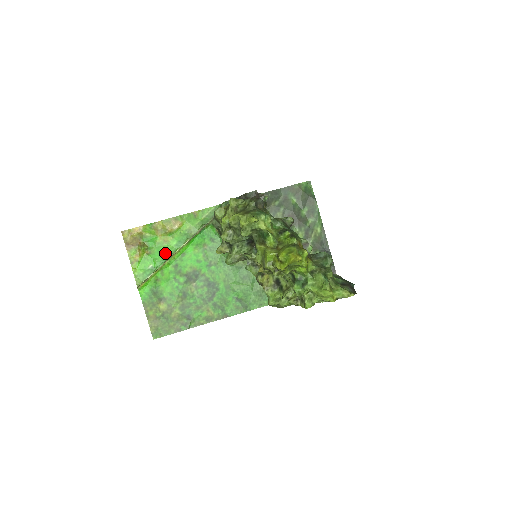
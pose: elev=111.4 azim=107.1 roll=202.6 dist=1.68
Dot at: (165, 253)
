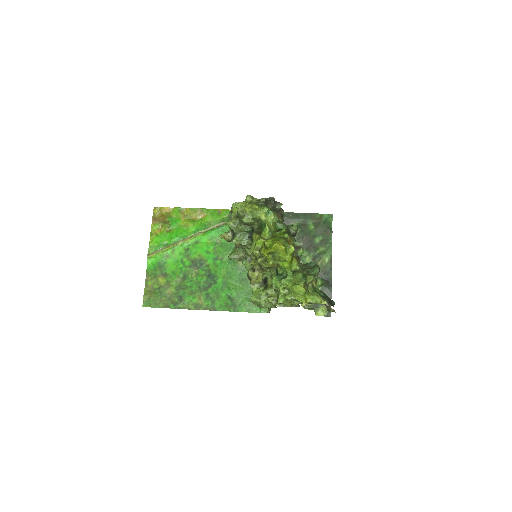
Dot at: (182, 235)
